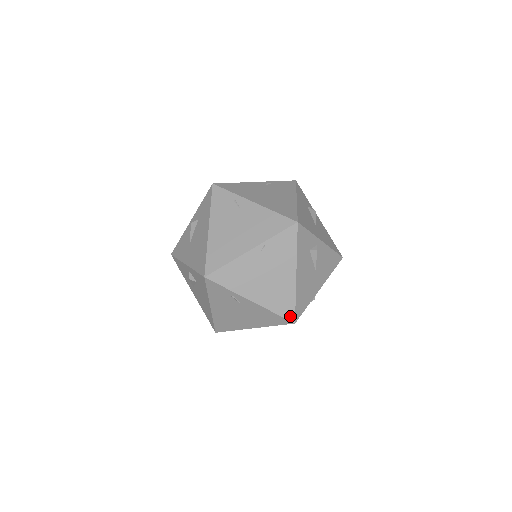
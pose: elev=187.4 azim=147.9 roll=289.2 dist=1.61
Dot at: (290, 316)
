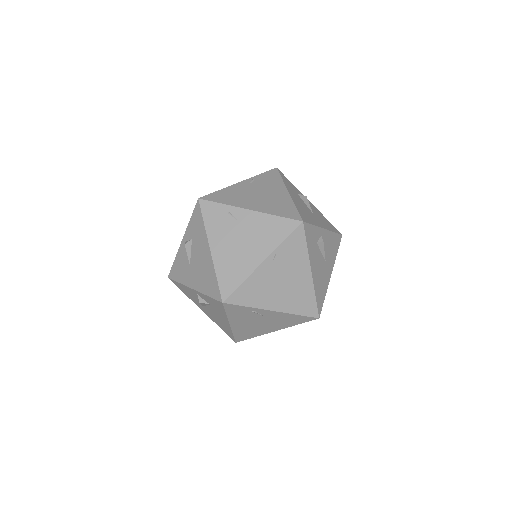
Dot at: (313, 313)
